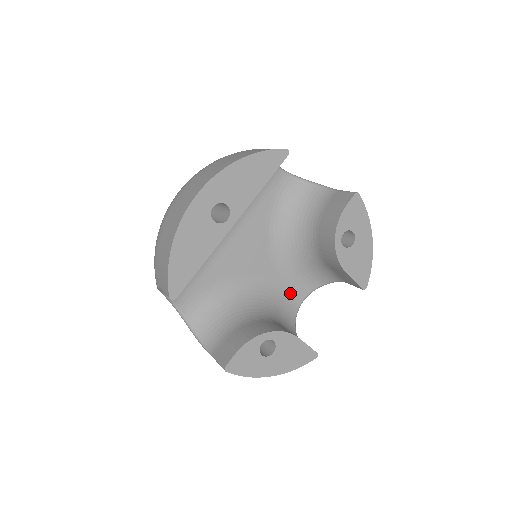
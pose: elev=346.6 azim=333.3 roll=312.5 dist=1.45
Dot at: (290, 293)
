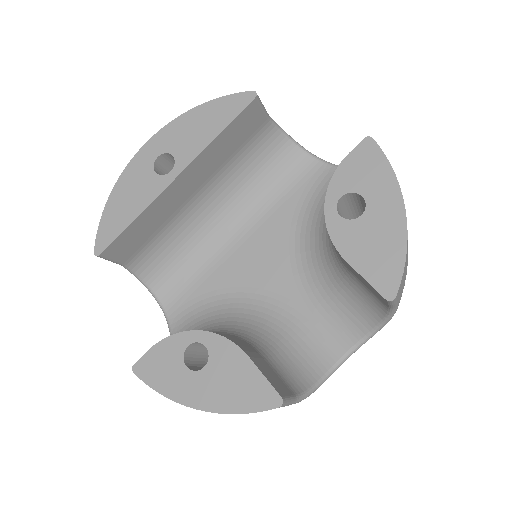
Dot at: (323, 334)
